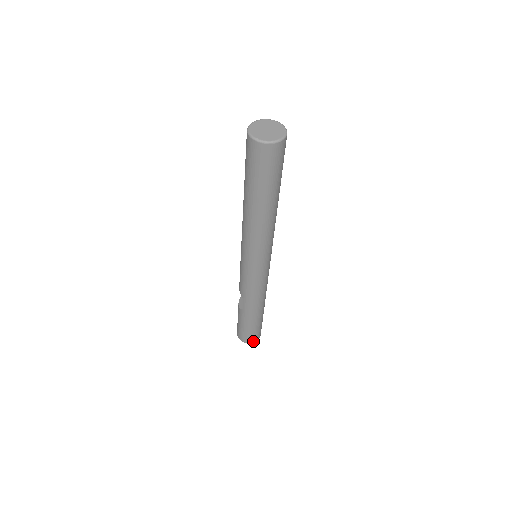
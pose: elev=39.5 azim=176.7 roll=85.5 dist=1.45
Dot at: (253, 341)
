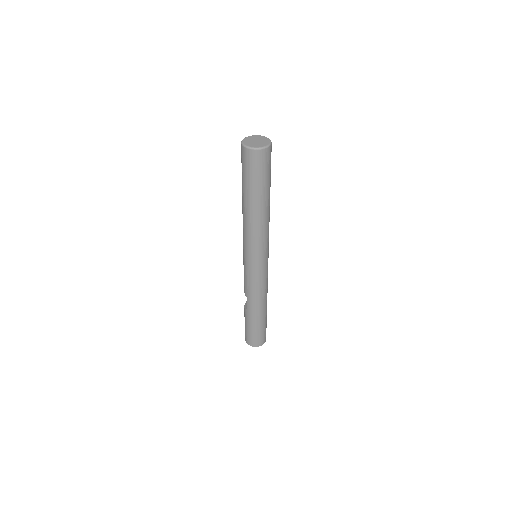
Dot at: (258, 345)
